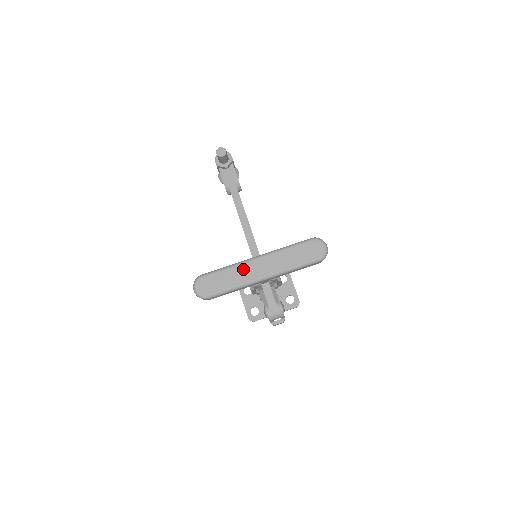
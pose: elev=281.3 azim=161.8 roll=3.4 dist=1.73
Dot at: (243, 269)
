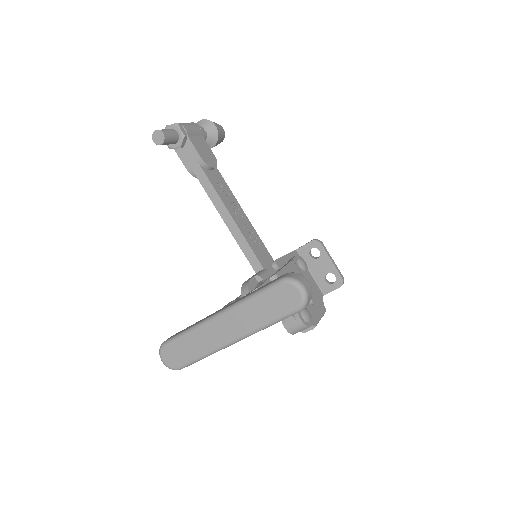
Dot at: (205, 333)
